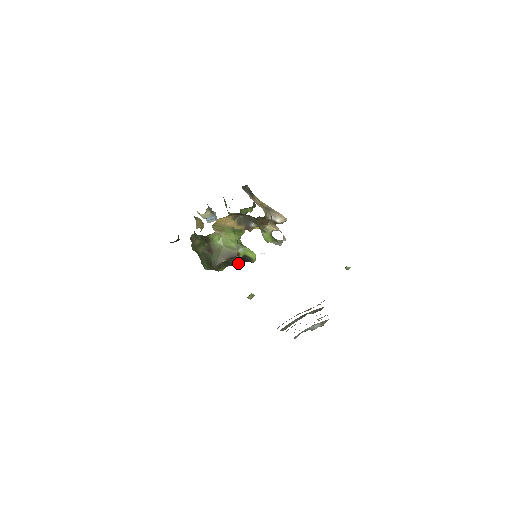
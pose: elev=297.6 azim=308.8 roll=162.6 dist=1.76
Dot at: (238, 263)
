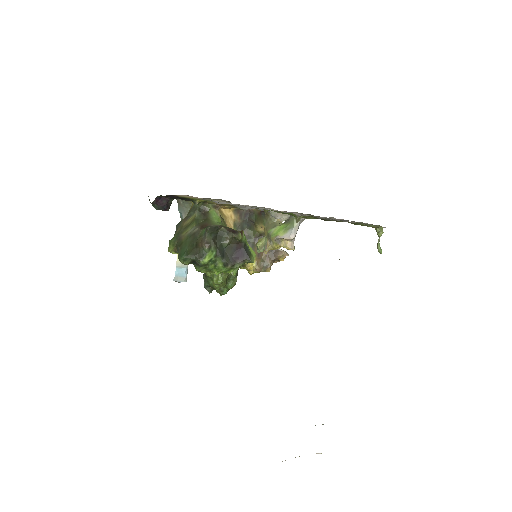
Dot at: (230, 261)
